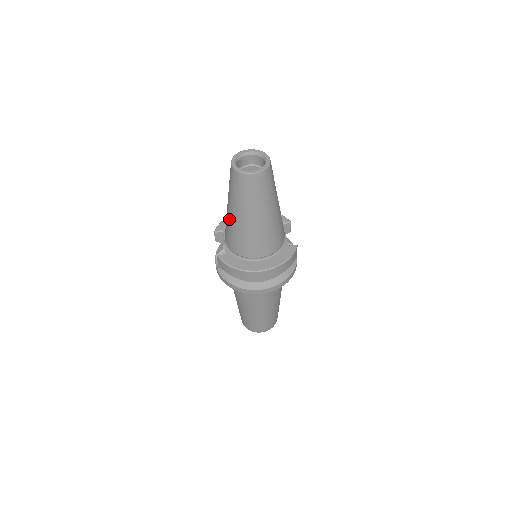
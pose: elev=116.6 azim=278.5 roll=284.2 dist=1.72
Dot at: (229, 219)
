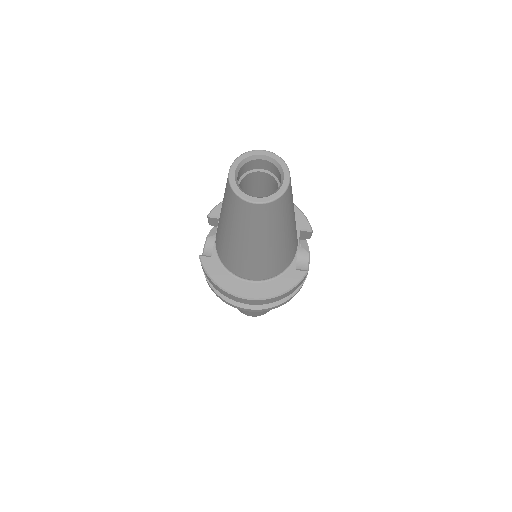
Dot at: (219, 226)
